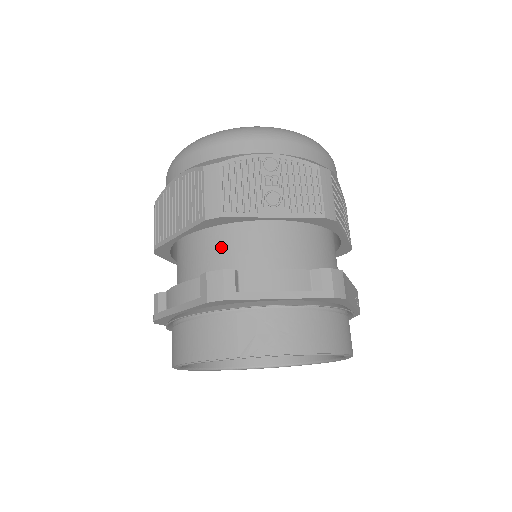
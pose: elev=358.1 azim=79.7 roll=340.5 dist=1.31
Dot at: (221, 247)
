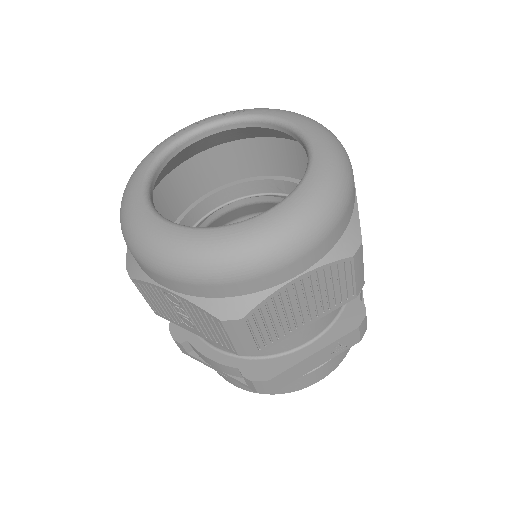
Dot at: occluded
